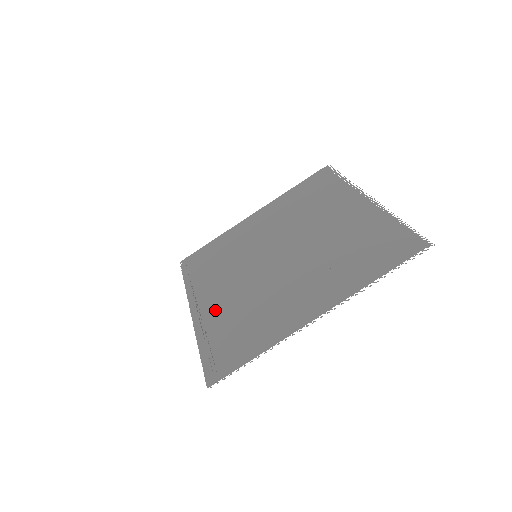
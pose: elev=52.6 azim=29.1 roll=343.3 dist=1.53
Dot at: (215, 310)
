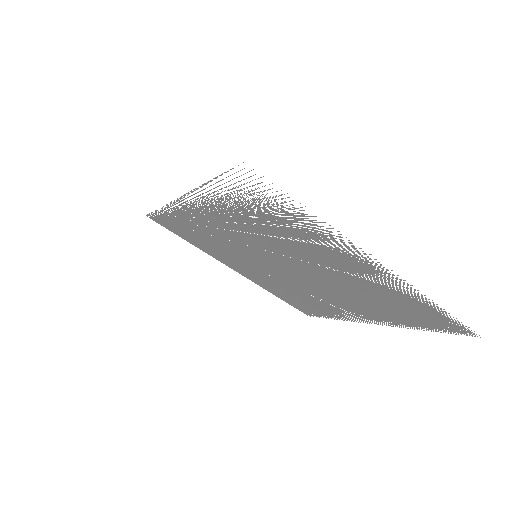
Dot at: (220, 209)
